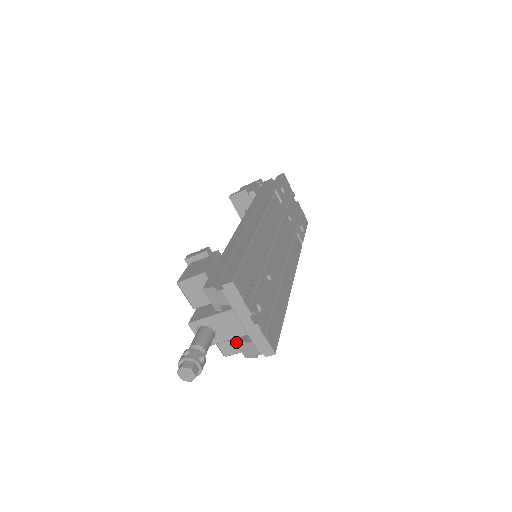
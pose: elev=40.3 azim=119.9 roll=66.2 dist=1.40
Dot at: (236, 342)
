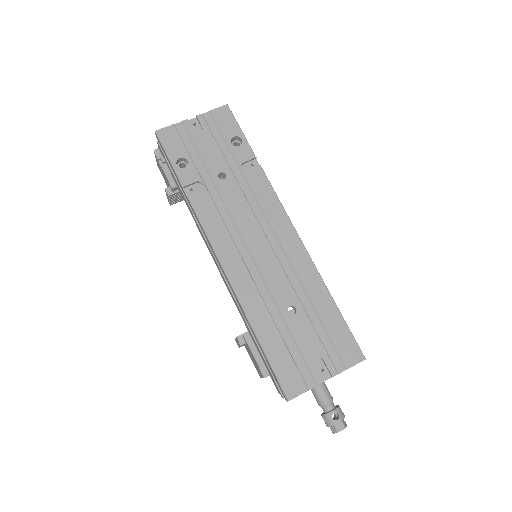
Dot at: occluded
